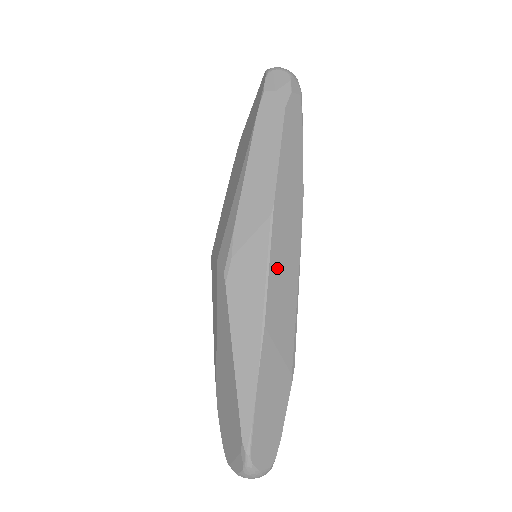
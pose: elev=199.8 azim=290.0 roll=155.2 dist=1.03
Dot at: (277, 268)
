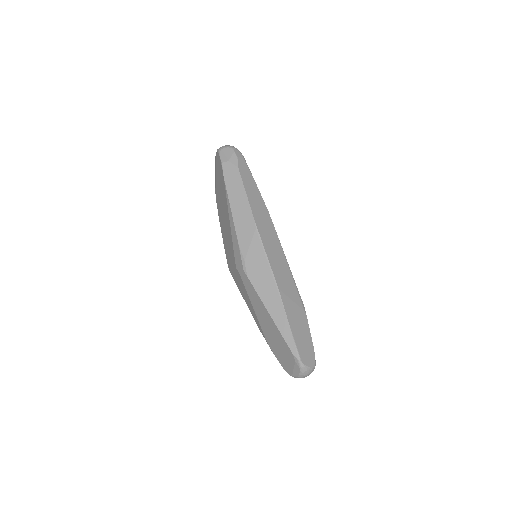
Dot at: (271, 256)
